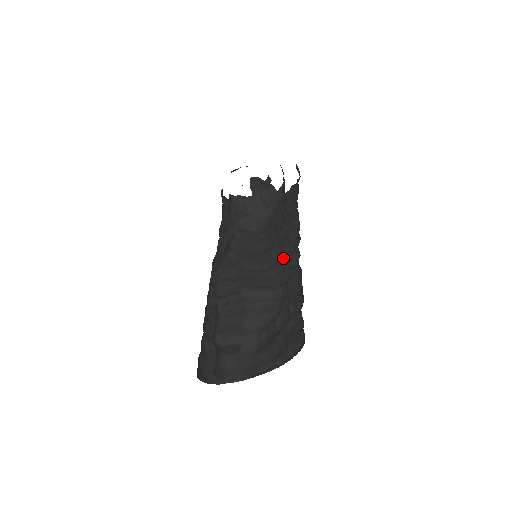
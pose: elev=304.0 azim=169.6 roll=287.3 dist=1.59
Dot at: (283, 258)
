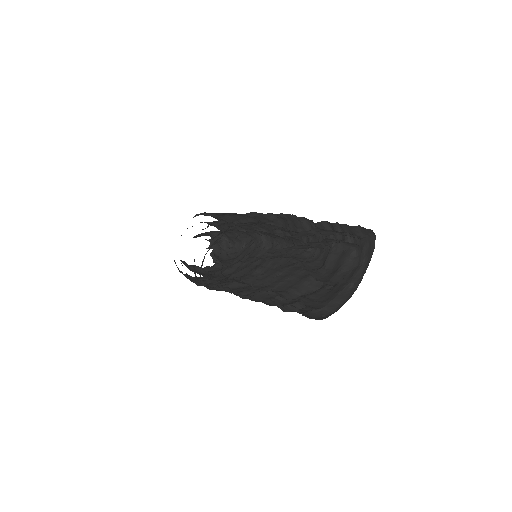
Dot at: occluded
